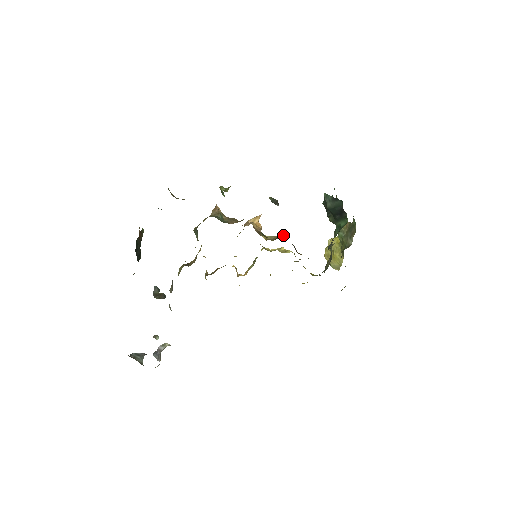
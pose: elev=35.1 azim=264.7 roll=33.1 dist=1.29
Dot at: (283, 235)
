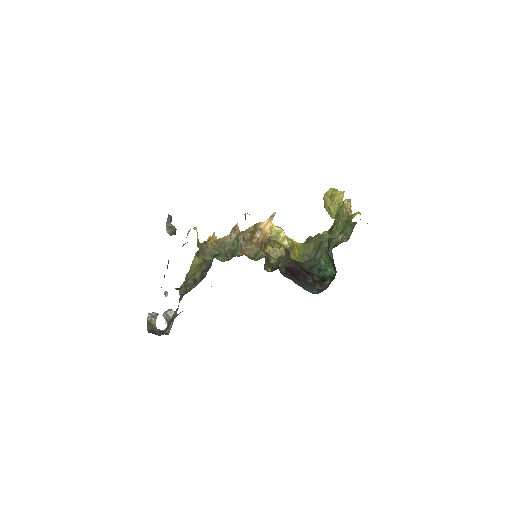
Dot at: (283, 254)
